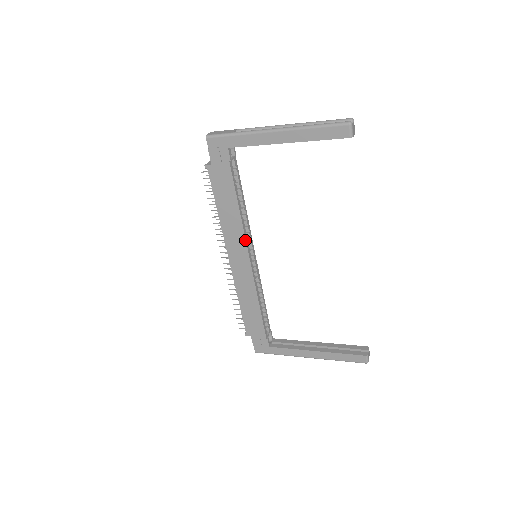
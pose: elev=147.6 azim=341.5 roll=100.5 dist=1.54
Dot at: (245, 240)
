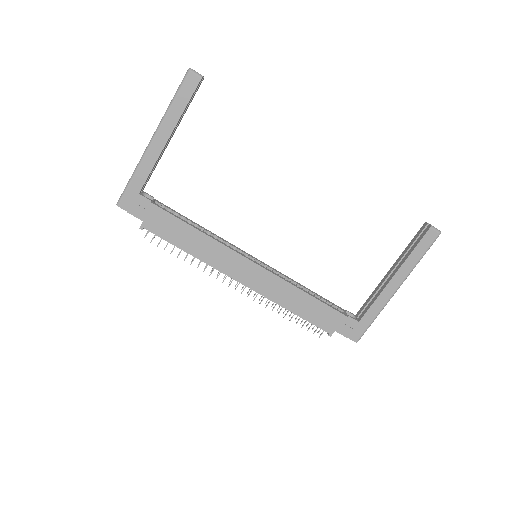
Dot at: (231, 250)
